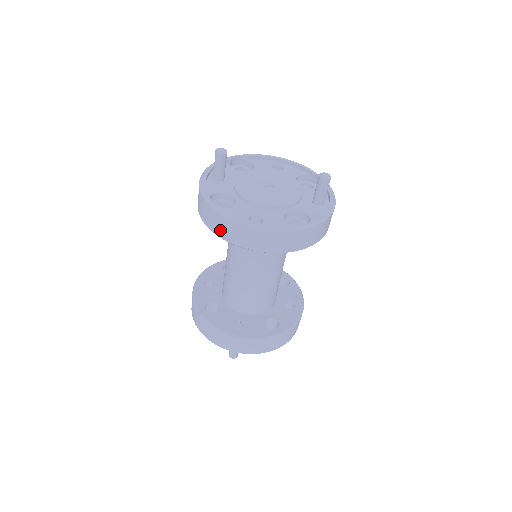
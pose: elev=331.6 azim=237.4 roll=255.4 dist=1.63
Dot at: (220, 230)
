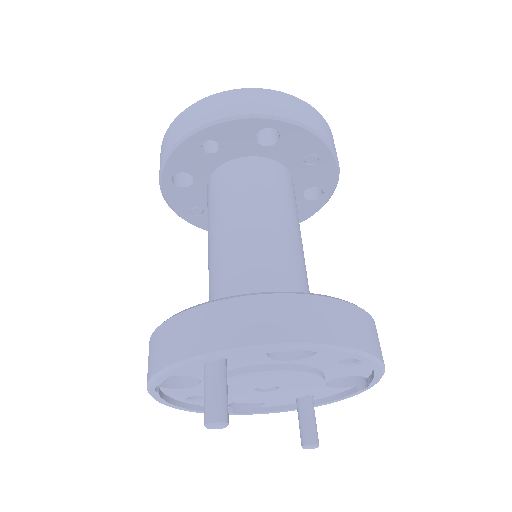
Dot at: (167, 146)
